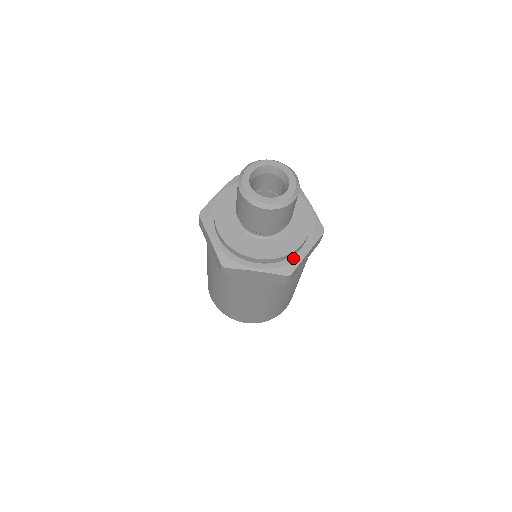
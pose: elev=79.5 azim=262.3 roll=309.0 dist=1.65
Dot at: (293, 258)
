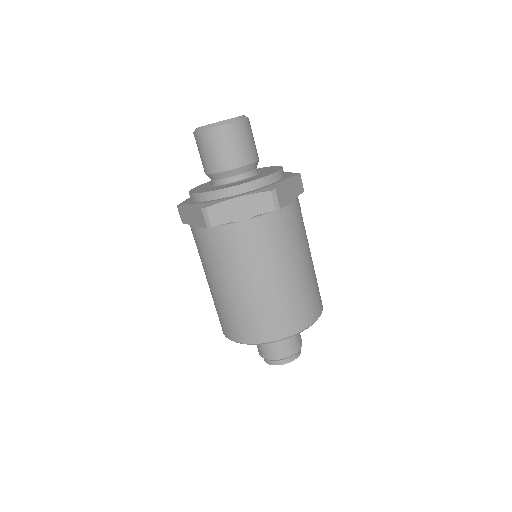
Dot at: (273, 183)
